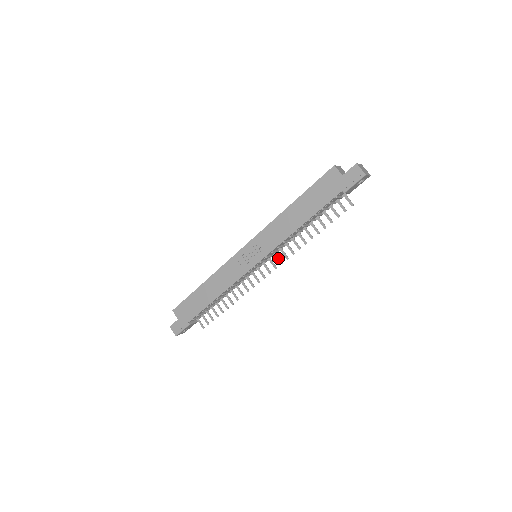
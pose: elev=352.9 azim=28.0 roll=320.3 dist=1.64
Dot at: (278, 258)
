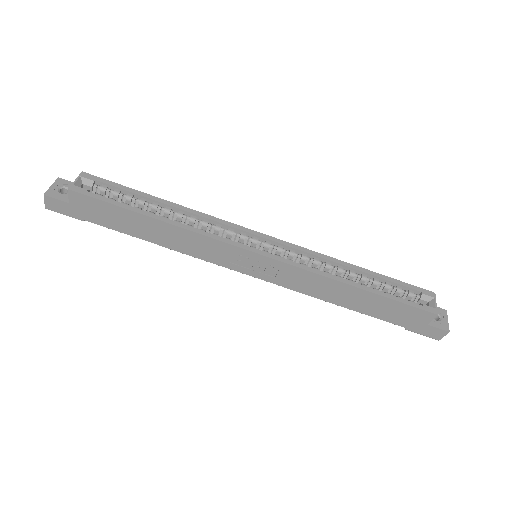
Dot at: occluded
